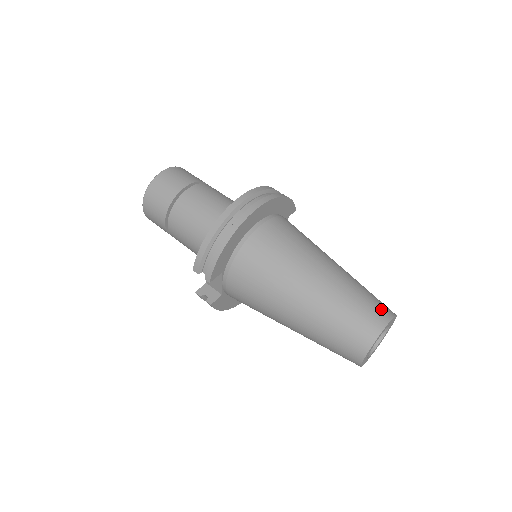
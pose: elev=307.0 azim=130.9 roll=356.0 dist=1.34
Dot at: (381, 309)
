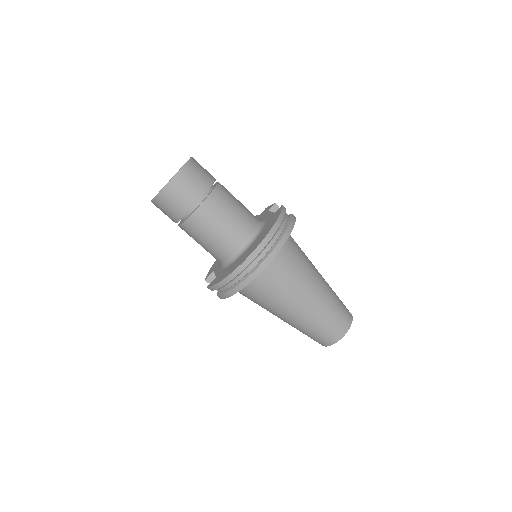
Dot at: (343, 324)
